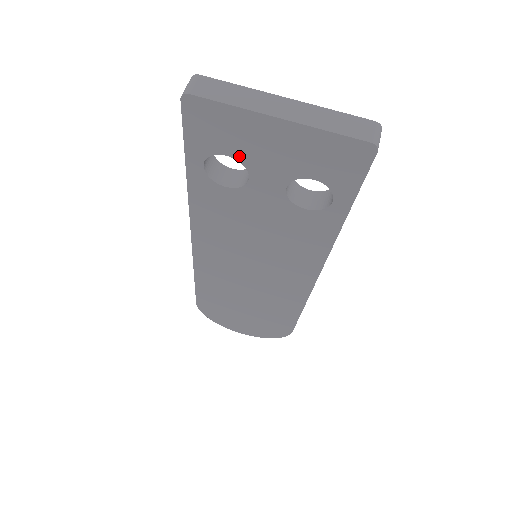
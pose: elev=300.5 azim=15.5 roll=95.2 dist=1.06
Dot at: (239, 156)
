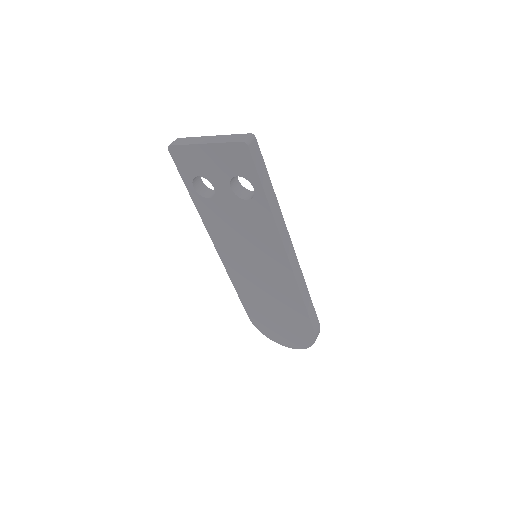
Dot at: (203, 174)
